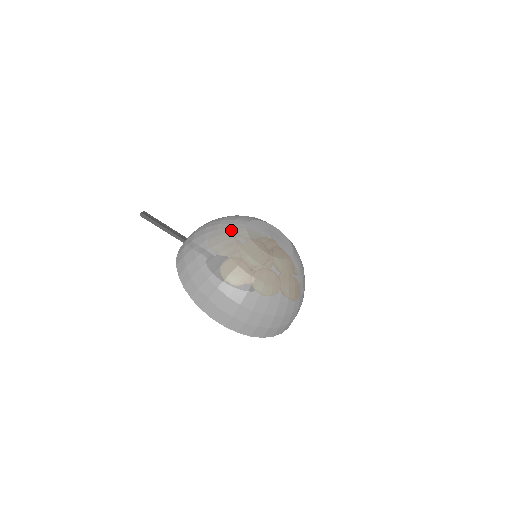
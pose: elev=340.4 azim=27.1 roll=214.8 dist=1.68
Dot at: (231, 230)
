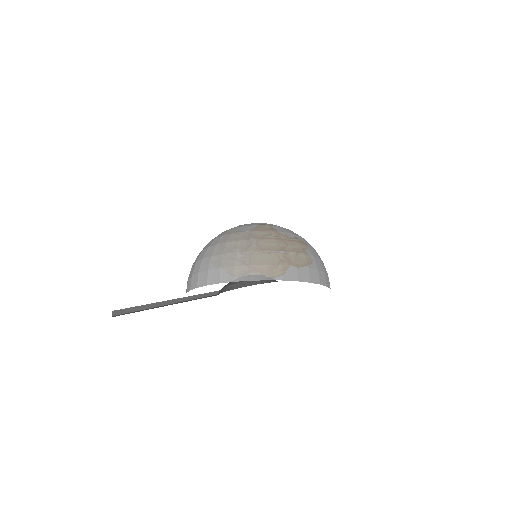
Dot at: (234, 228)
